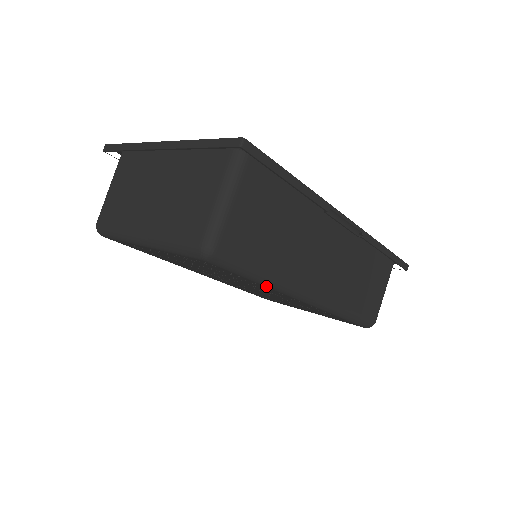
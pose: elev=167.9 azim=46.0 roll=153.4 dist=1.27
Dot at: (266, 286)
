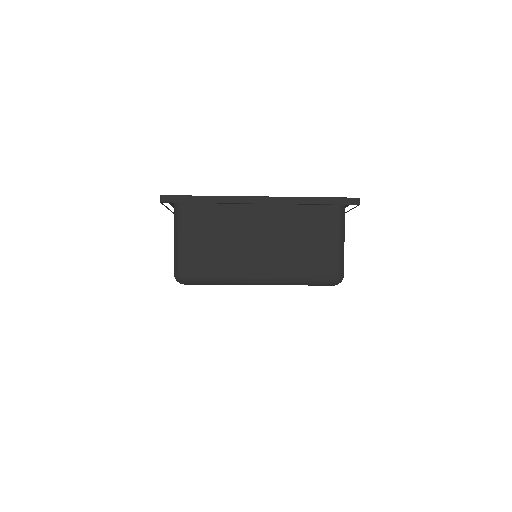
Dot at: occluded
